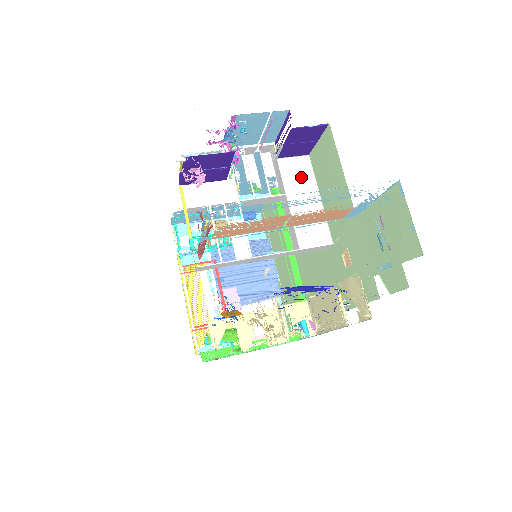
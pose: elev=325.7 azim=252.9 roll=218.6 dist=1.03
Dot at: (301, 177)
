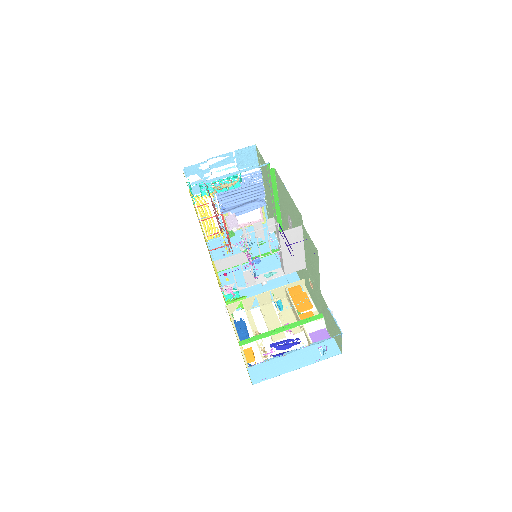
Dot at: (293, 239)
